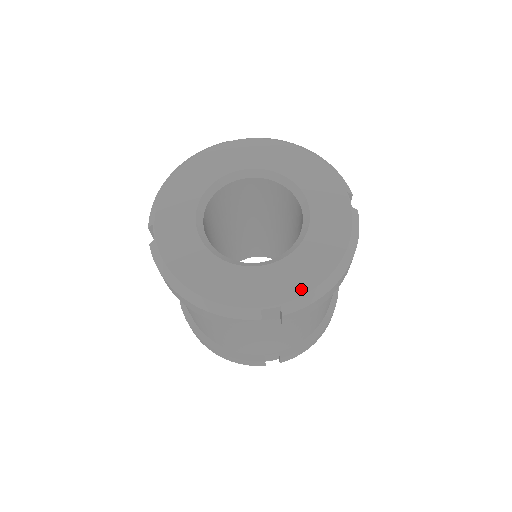
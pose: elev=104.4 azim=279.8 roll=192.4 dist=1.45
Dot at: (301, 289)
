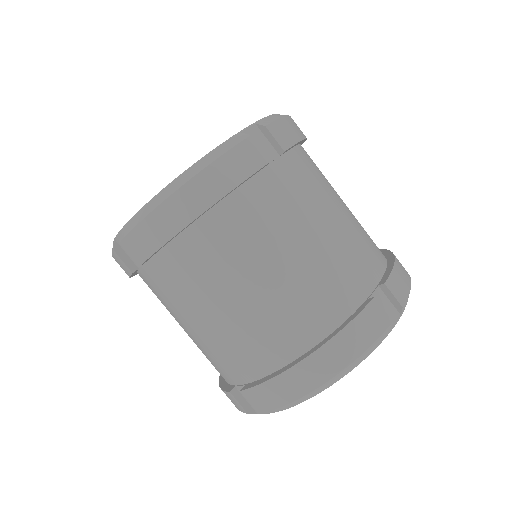
Dot at: occluded
